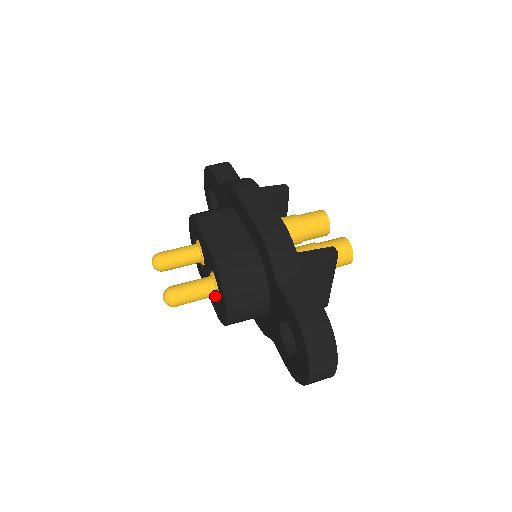
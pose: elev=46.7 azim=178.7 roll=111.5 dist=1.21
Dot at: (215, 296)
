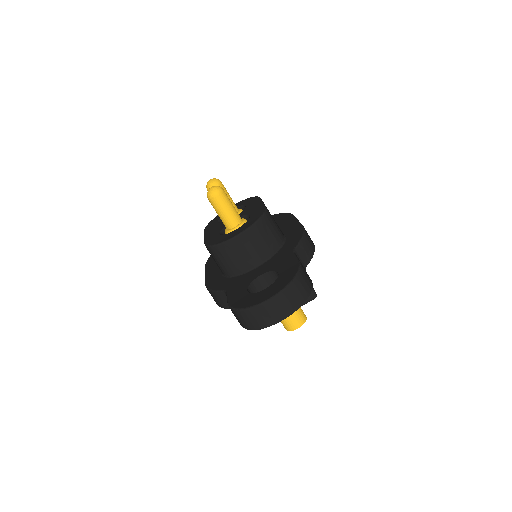
Dot at: (228, 230)
